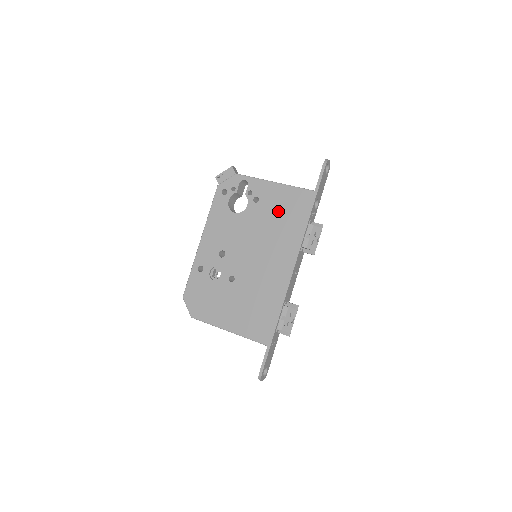
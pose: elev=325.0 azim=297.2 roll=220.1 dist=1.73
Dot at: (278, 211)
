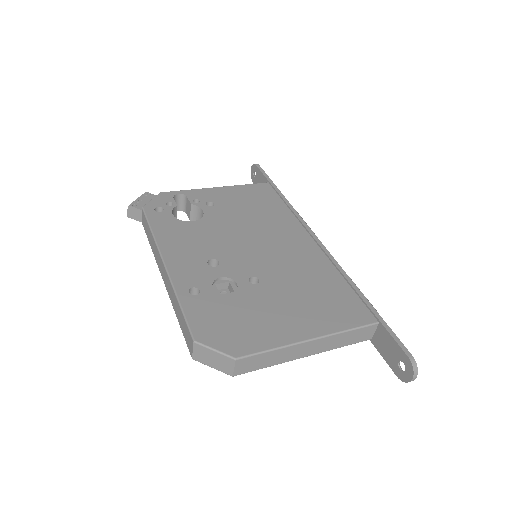
Dot at: (246, 204)
